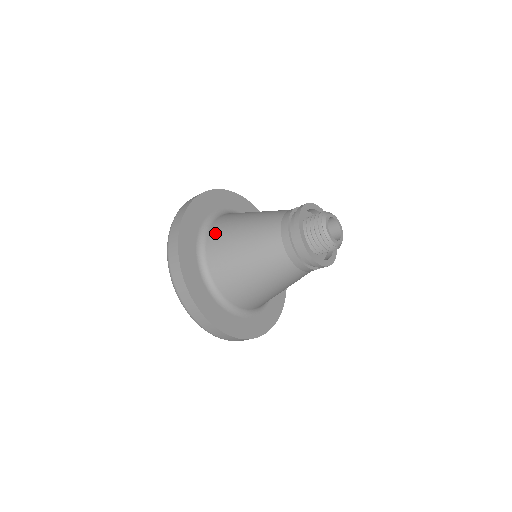
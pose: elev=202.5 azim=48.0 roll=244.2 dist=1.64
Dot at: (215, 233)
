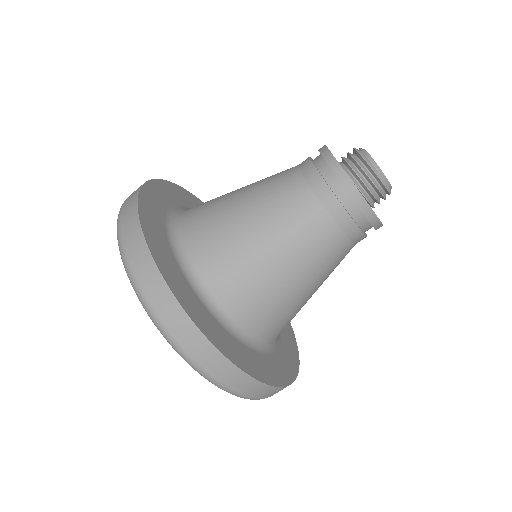
Dot at: occluded
